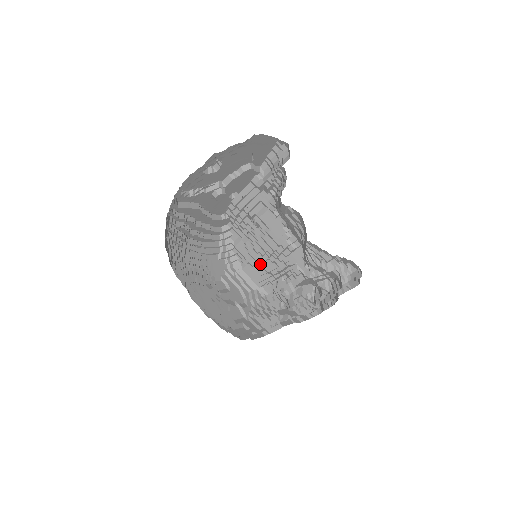
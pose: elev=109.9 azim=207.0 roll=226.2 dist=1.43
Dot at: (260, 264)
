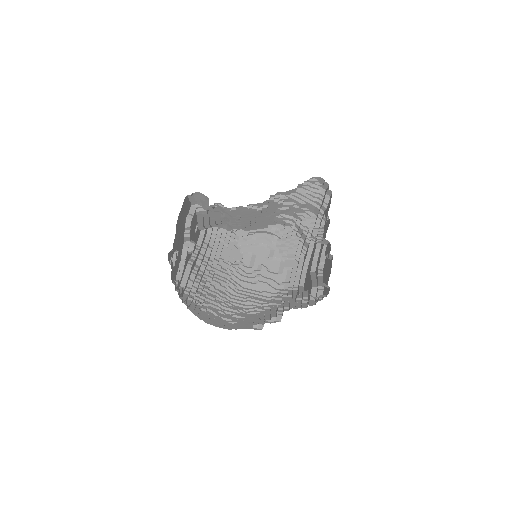
Dot at: (254, 223)
